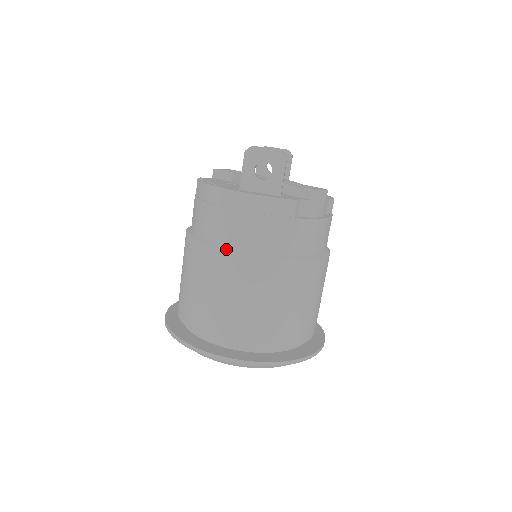
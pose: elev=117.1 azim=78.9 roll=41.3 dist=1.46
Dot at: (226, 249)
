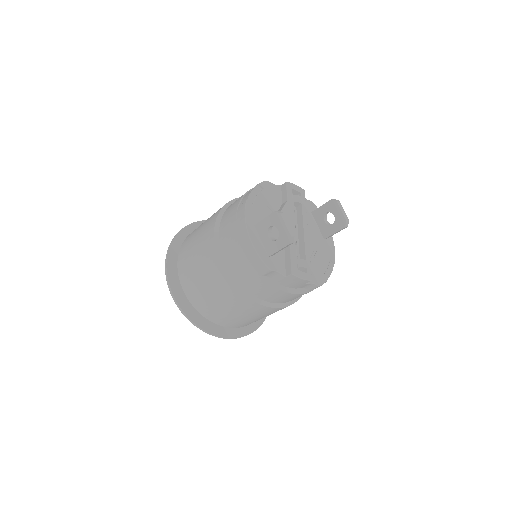
Dot at: (217, 245)
